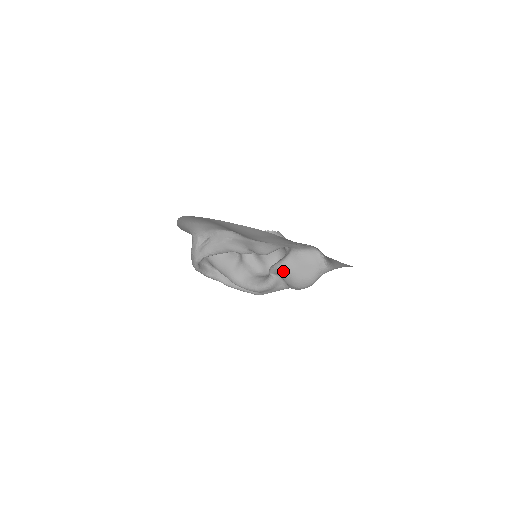
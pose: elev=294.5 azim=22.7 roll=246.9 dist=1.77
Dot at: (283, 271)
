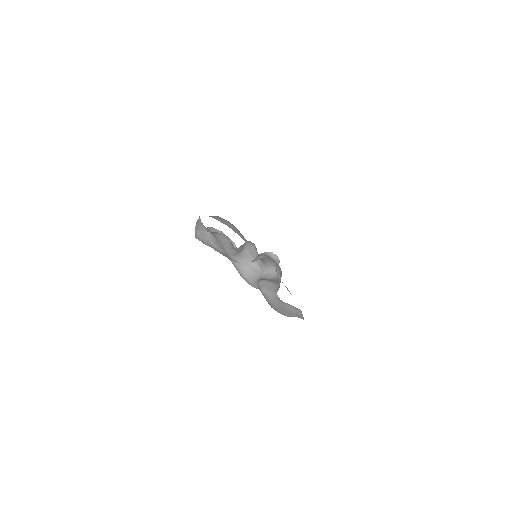
Dot at: (265, 298)
